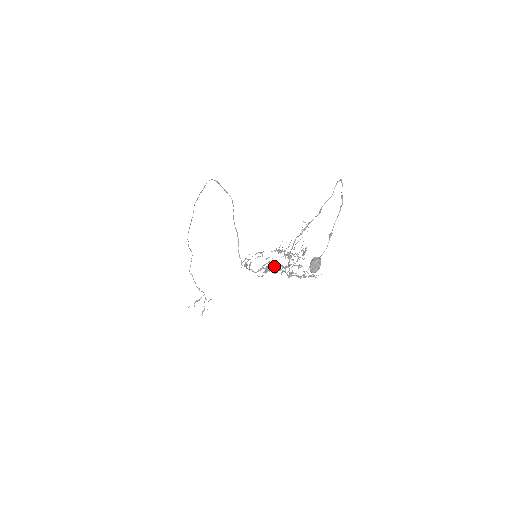
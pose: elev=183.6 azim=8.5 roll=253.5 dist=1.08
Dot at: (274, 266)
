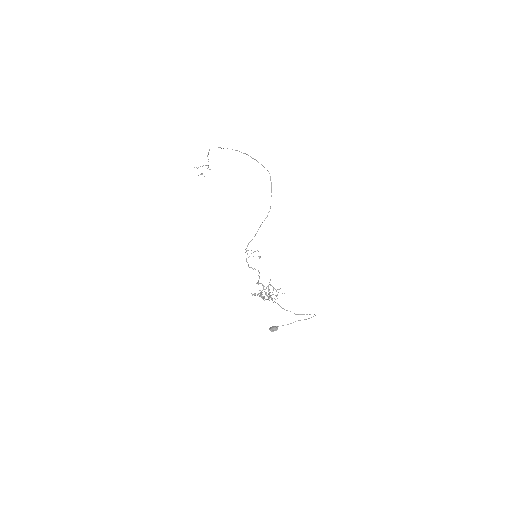
Dot at: (259, 293)
